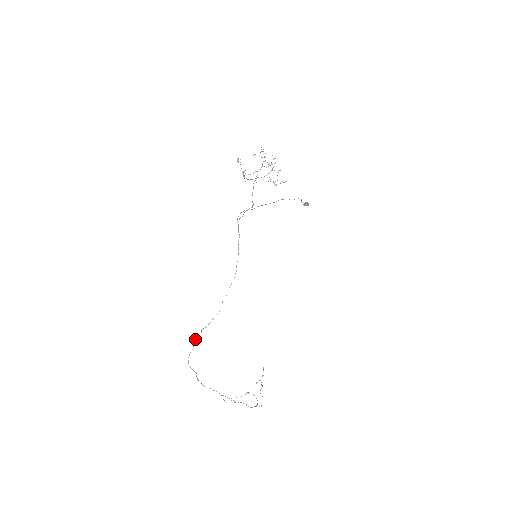
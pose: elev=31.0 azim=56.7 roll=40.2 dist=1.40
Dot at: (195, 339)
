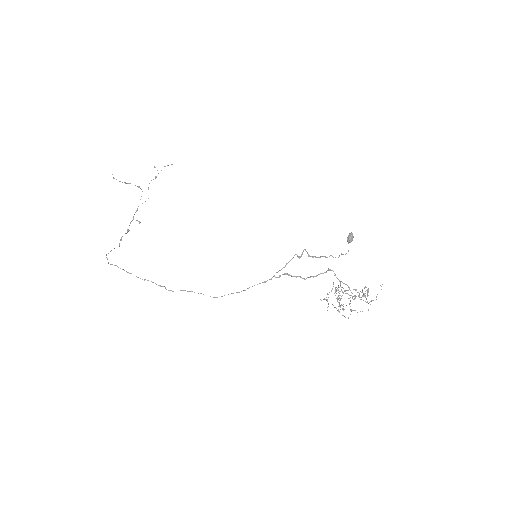
Dot at: occluded
